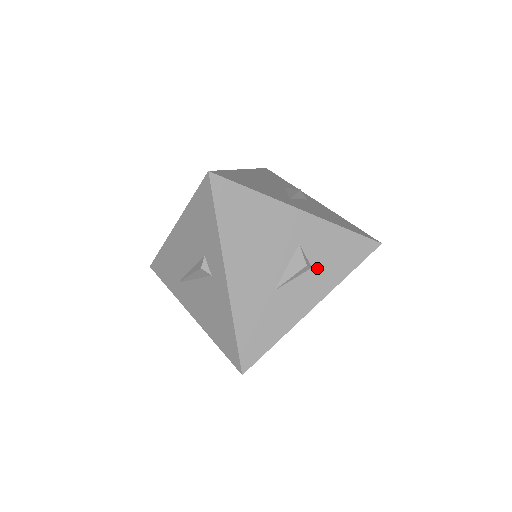
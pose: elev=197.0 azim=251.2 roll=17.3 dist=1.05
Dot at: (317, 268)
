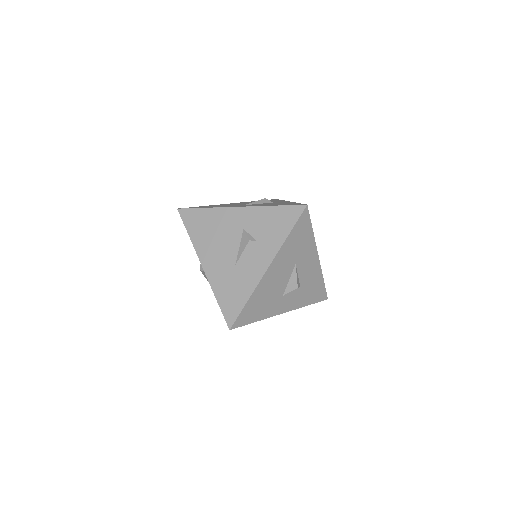
Dot at: (261, 240)
